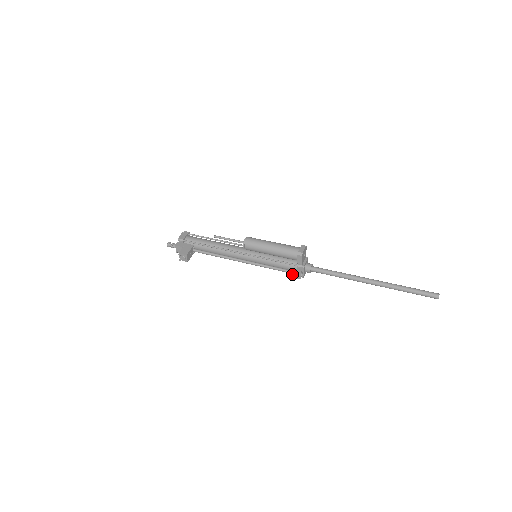
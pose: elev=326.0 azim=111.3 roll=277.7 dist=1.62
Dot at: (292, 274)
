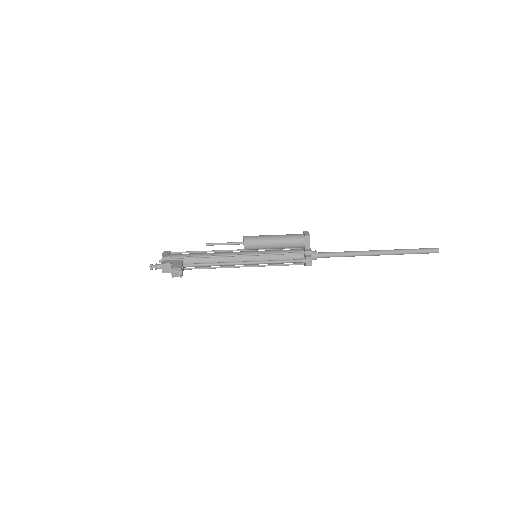
Dot at: (302, 262)
